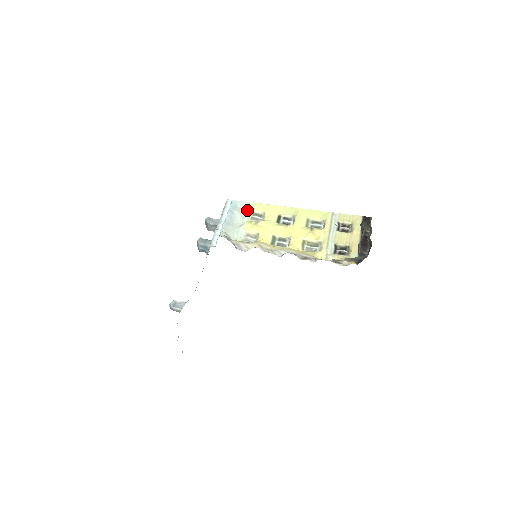
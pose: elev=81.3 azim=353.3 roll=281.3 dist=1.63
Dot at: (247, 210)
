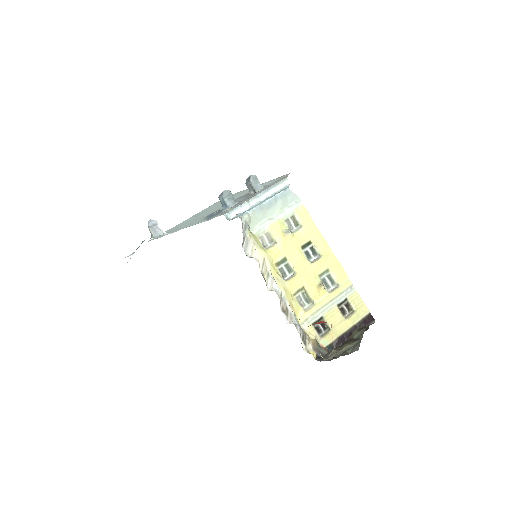
Dot at: (291, 208)
